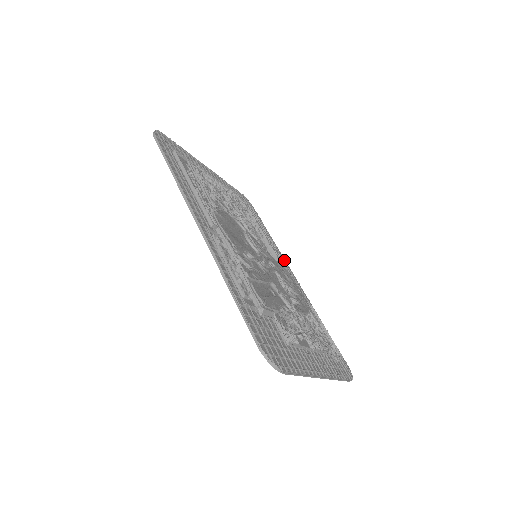
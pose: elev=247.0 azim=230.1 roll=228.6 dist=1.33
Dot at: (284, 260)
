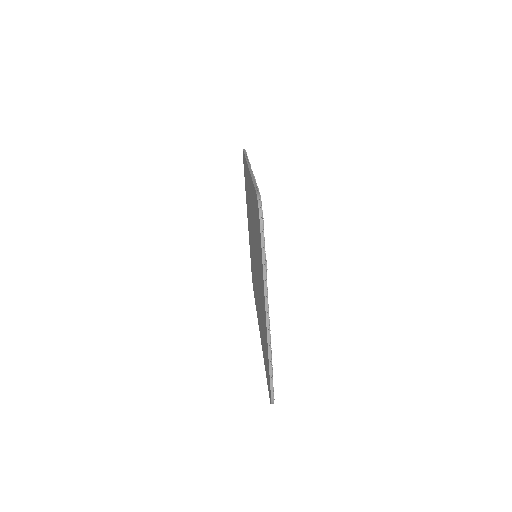
Dot at: occluded
